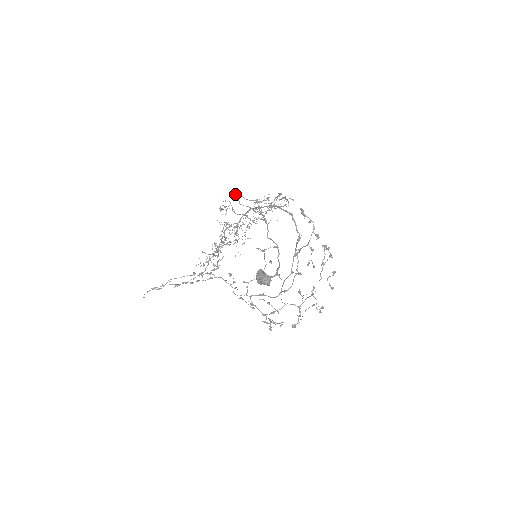
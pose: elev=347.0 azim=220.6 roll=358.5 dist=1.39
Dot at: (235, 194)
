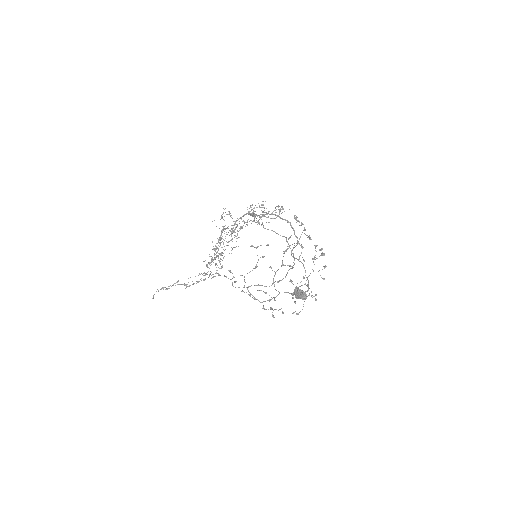
Dot at: (253, 216)
